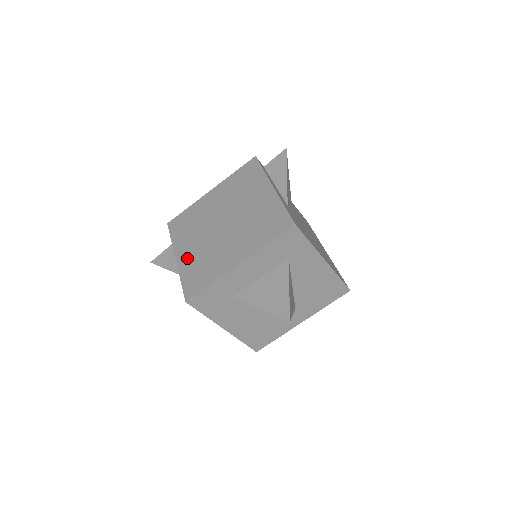
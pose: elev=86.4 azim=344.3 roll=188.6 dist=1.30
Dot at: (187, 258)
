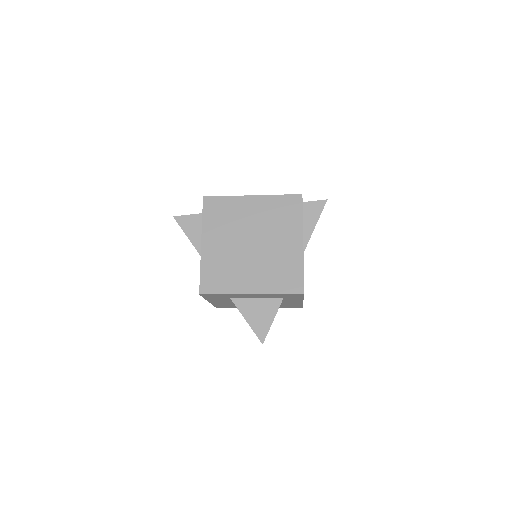
Dot at: (212, 252)
